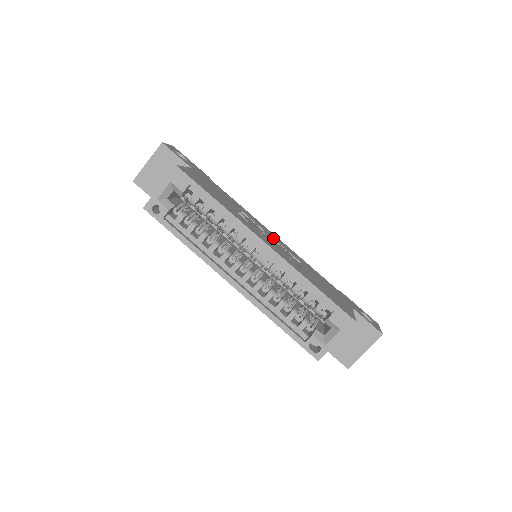
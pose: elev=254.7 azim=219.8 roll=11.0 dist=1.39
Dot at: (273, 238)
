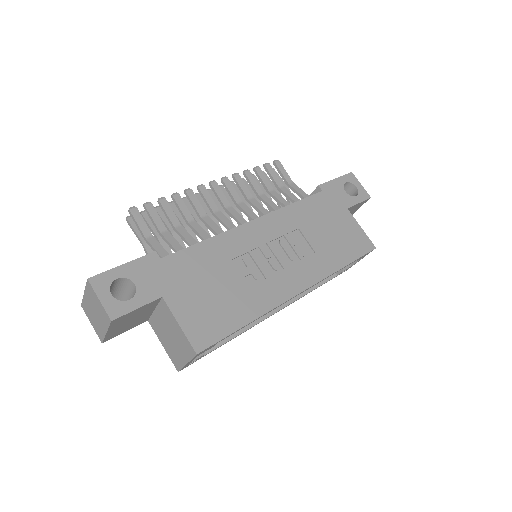
Dot at: (269, 242)
